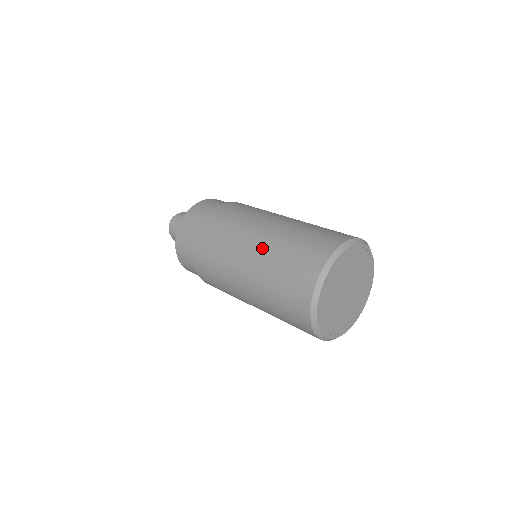
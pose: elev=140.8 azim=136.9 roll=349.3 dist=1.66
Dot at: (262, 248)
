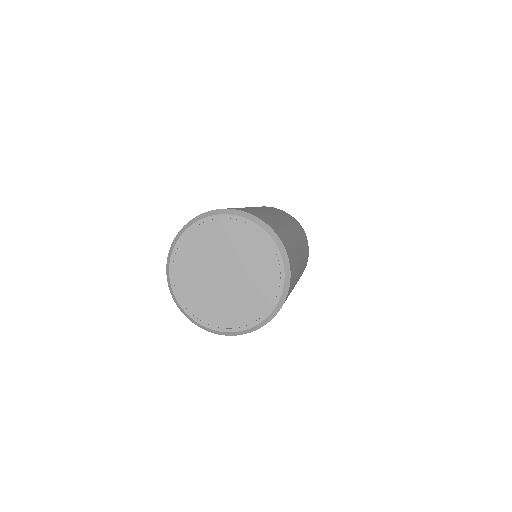
Dot at: occluded
